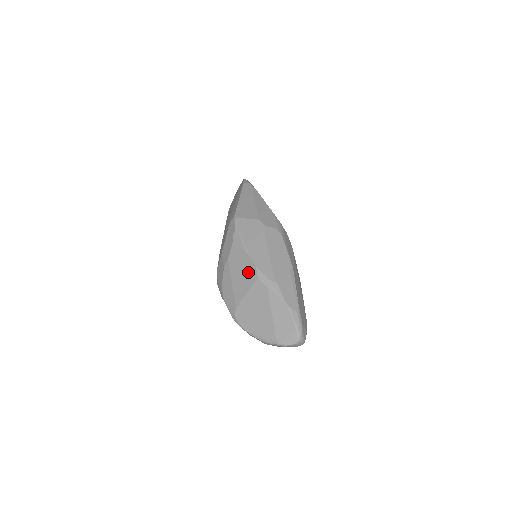
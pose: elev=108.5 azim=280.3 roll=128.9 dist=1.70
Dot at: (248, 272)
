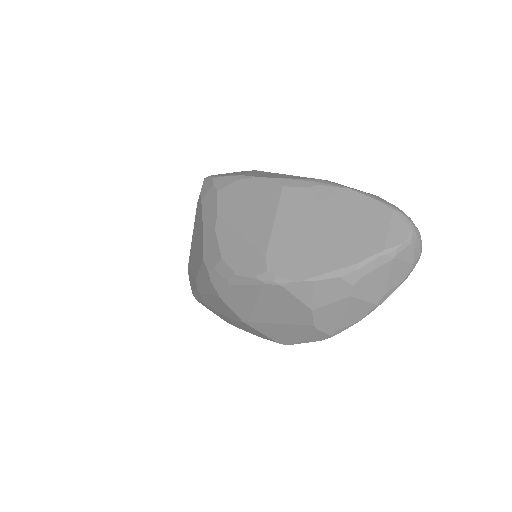
Dot at: (261, 195)
